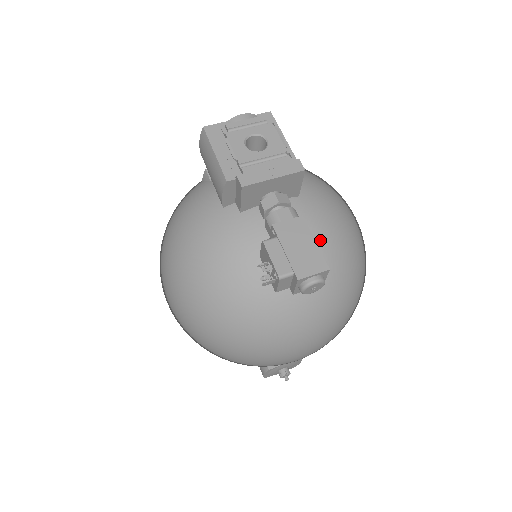
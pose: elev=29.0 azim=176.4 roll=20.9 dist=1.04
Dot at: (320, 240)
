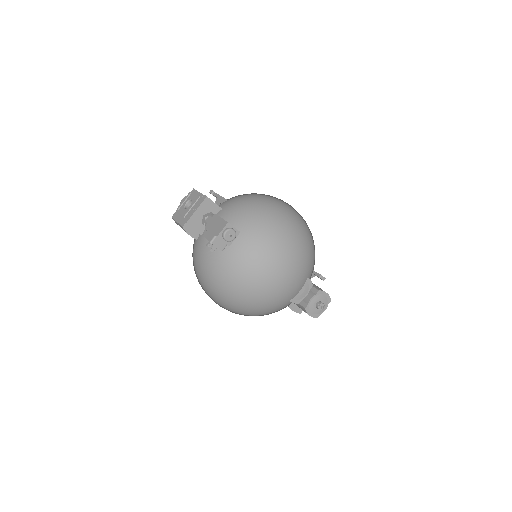
Dot at: (237, 217)
